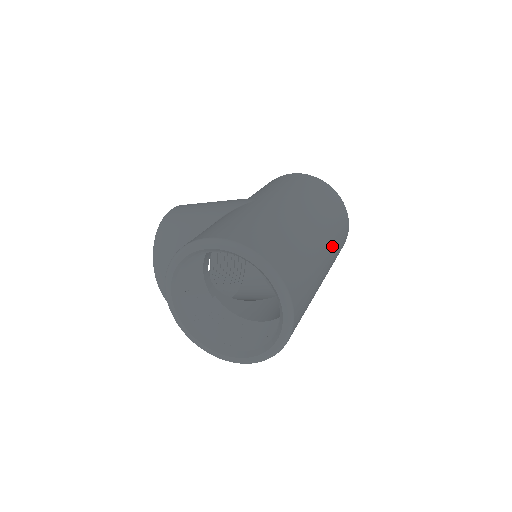
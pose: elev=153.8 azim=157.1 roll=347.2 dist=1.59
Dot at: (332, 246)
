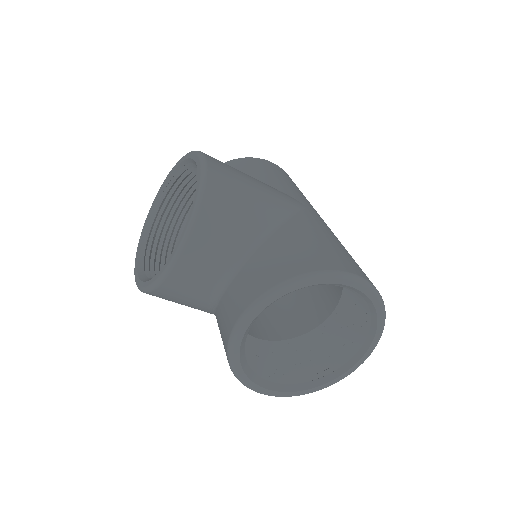
Dot at: occluded
